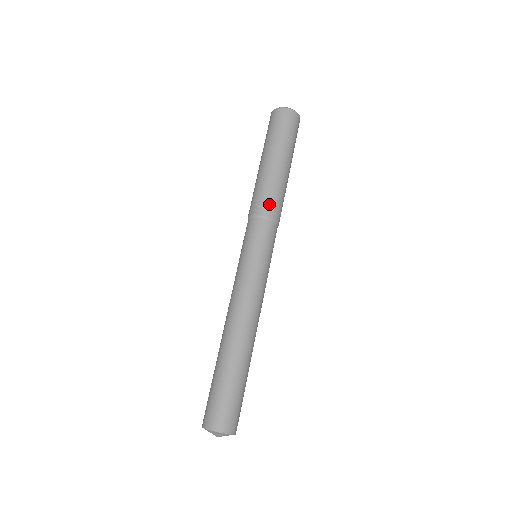
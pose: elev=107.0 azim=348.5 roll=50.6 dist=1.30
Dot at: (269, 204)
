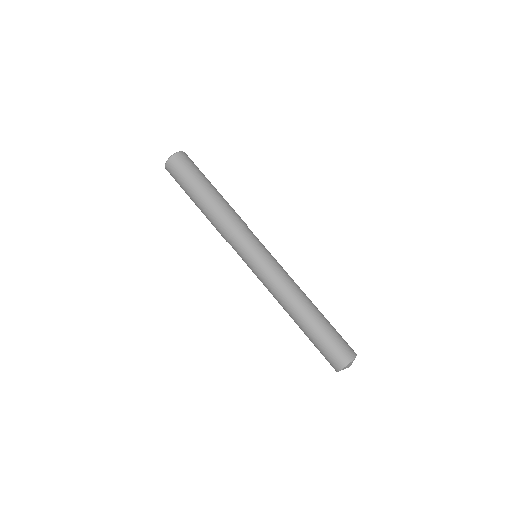
Dot at: (238, 216)
